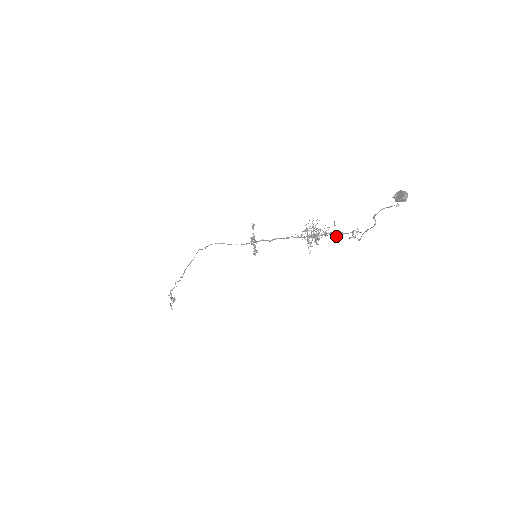
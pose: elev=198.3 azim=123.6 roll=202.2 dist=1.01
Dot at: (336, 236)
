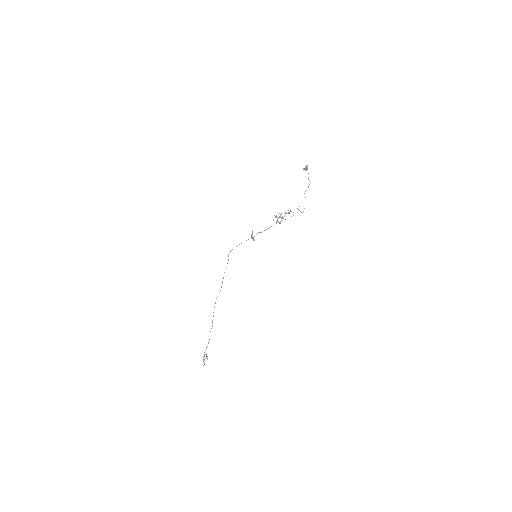
Dot at: (291, 216)
